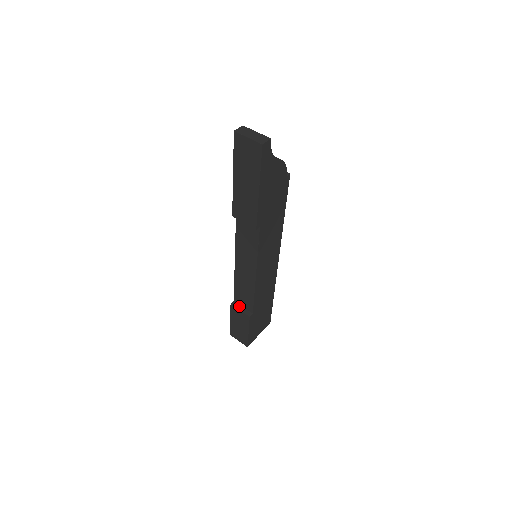
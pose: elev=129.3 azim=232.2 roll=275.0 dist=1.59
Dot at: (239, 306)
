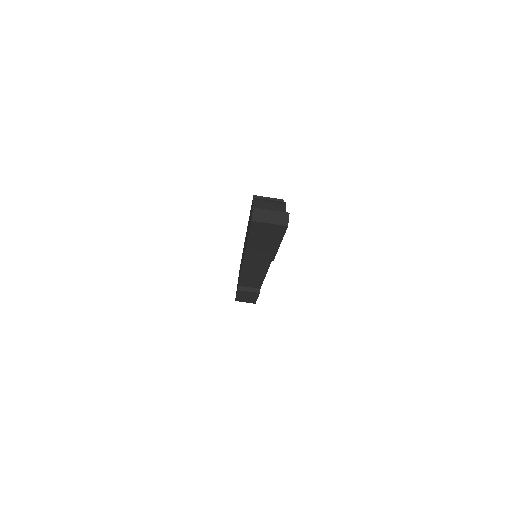
Dot at: (245, 288)
